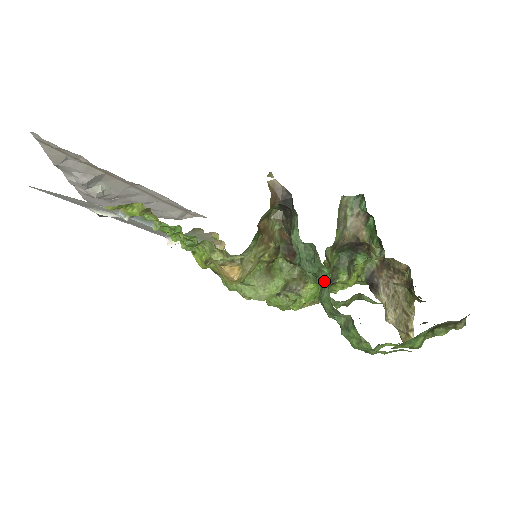
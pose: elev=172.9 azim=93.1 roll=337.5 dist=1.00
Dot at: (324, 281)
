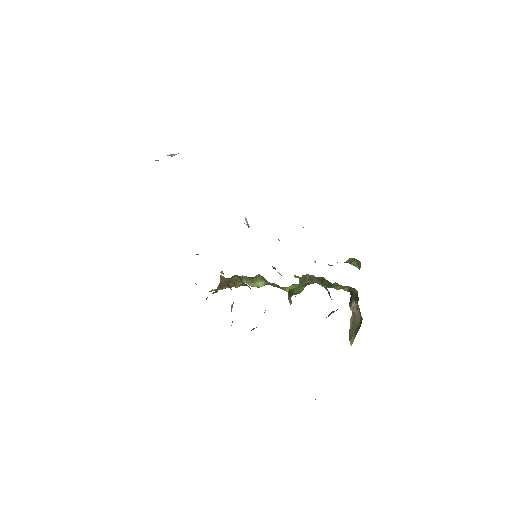
Dot at: occluded
